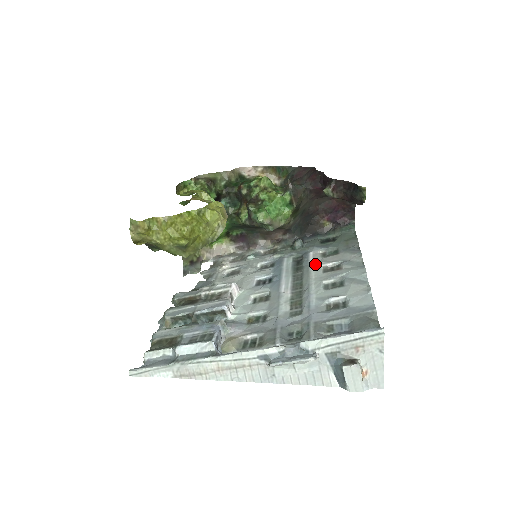
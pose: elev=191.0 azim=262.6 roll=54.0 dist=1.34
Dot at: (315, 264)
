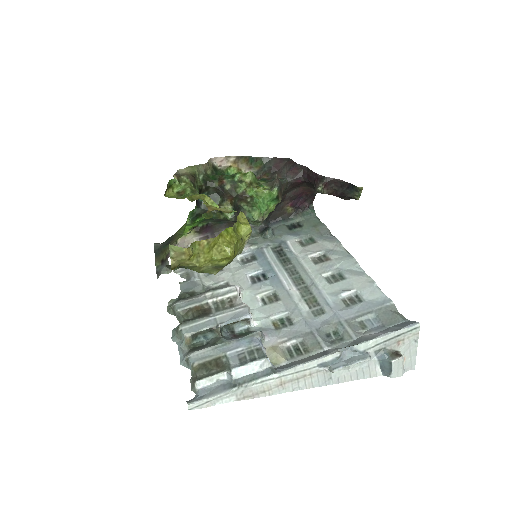
Dot at: (301, 255)
